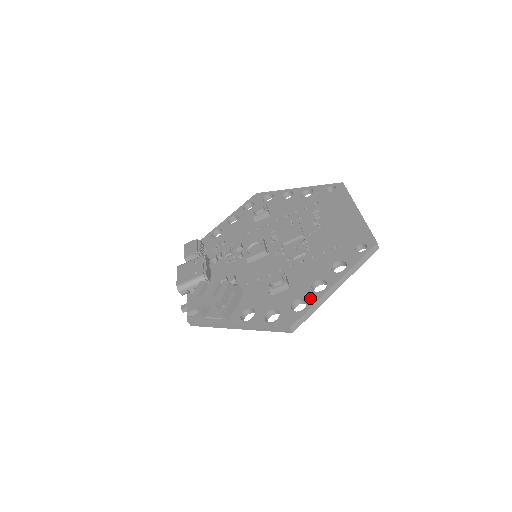
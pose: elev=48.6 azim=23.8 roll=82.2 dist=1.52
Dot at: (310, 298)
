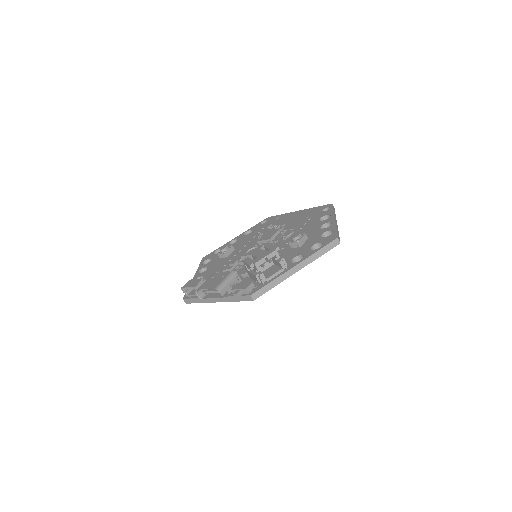
Dot at: (329, 229)
